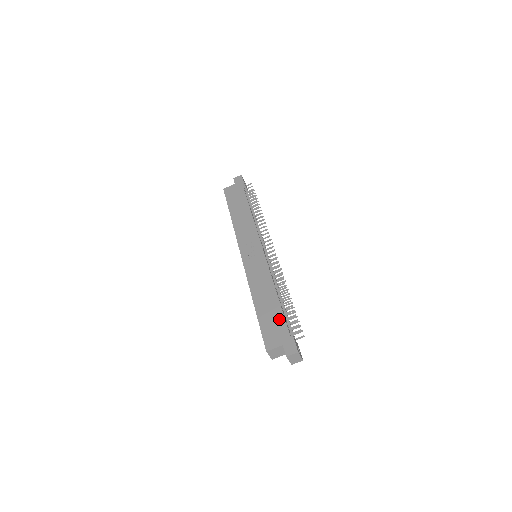
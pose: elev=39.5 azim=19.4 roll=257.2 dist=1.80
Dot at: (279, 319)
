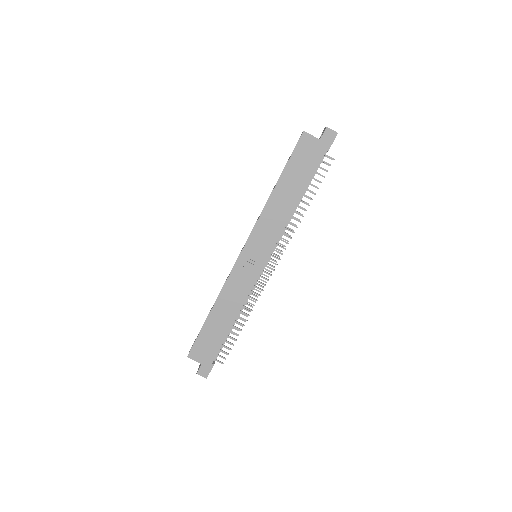
Dot at: (217, 343)
